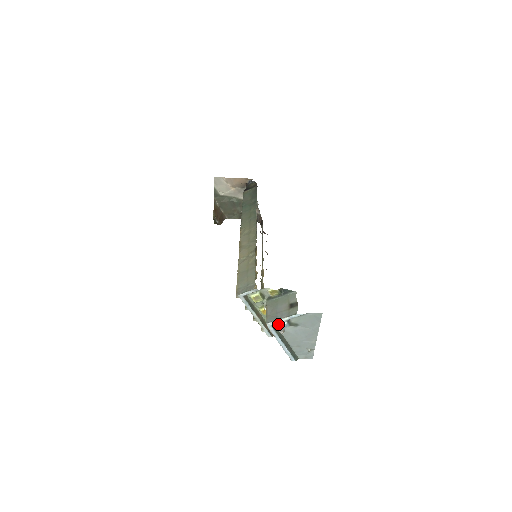
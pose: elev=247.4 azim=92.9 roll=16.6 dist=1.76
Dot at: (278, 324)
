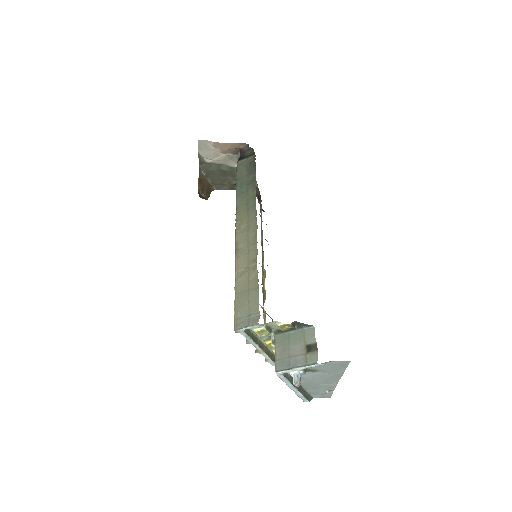
Dot at: (291, 373)
